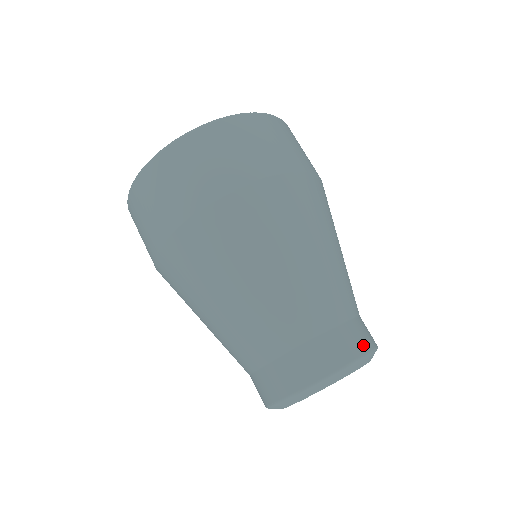
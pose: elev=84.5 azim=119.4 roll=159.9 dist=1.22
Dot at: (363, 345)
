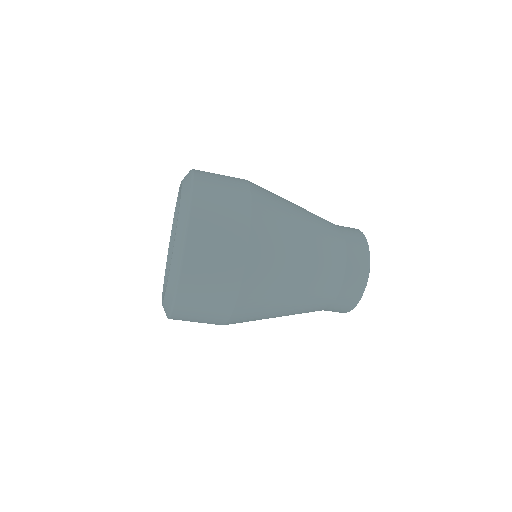
Dot at: (359, 234)
